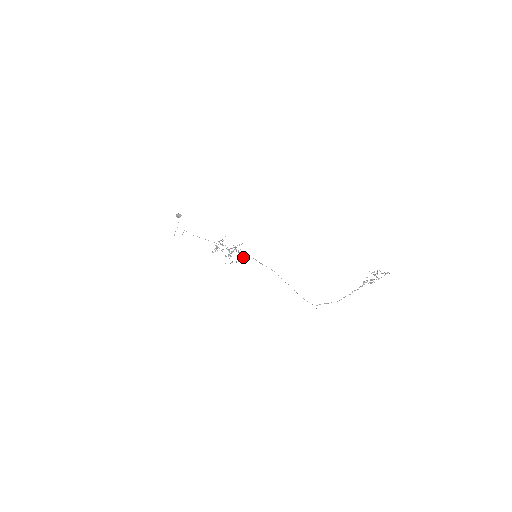
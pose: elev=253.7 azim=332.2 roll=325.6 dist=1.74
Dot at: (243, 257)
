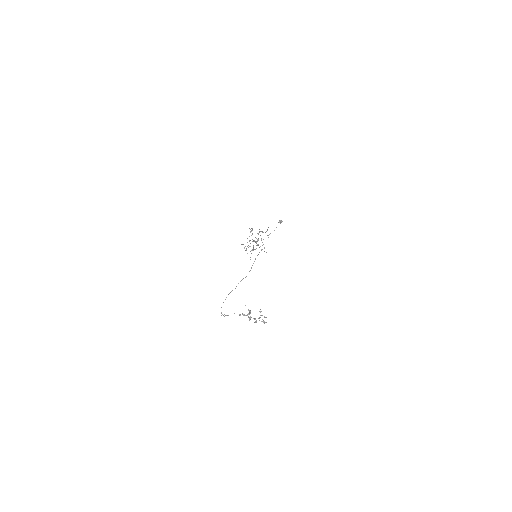
Dot at: (250, 246)
